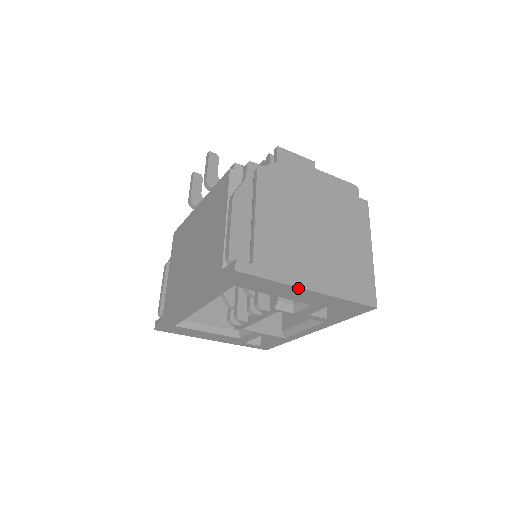
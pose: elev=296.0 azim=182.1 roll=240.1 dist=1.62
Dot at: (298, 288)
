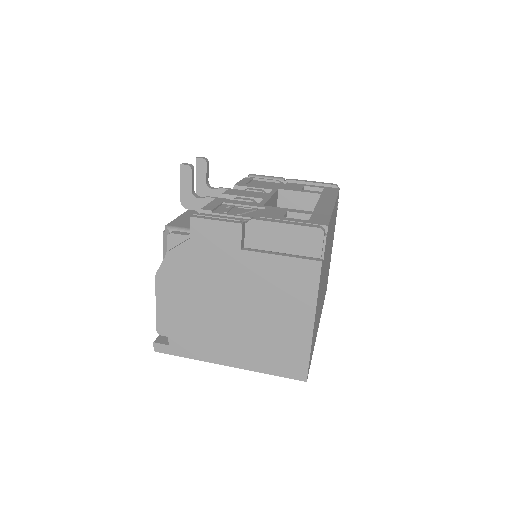
Dot at: (214, 362)
